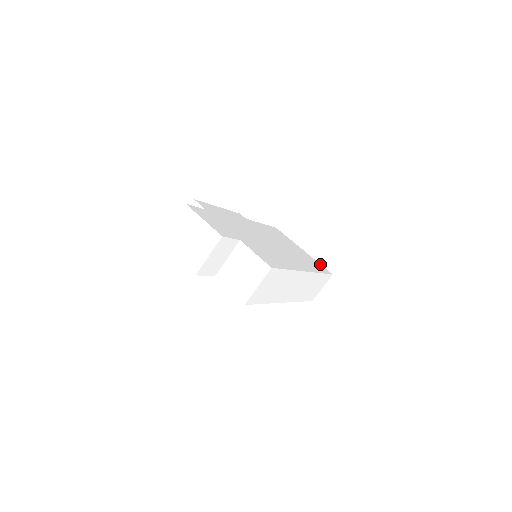
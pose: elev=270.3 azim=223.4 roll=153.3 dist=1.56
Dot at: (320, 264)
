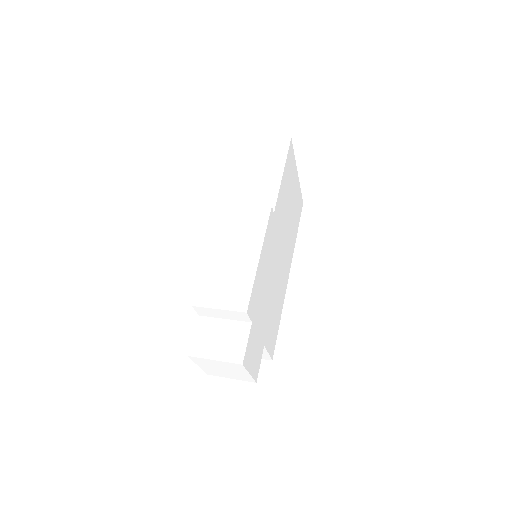
Dot at: (301, 193)
